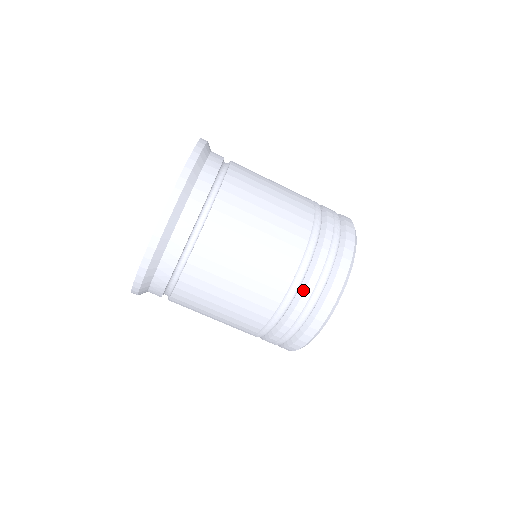
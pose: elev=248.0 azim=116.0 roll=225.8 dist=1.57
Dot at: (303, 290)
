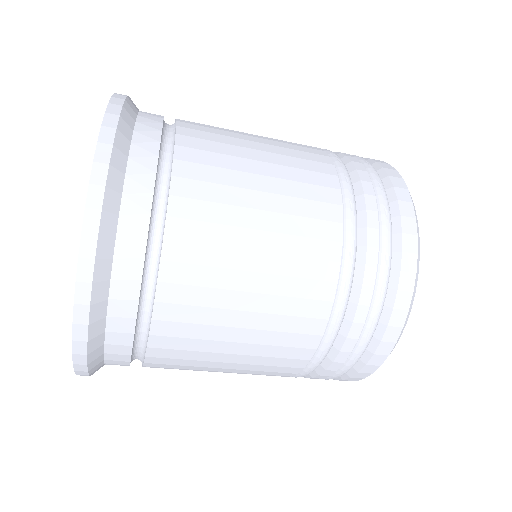
Dot at: (304, 377)
